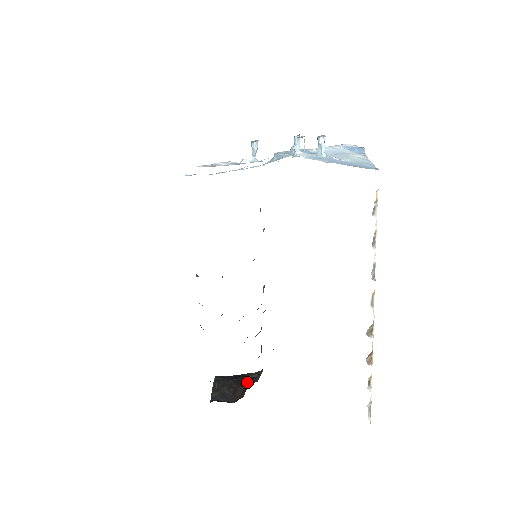
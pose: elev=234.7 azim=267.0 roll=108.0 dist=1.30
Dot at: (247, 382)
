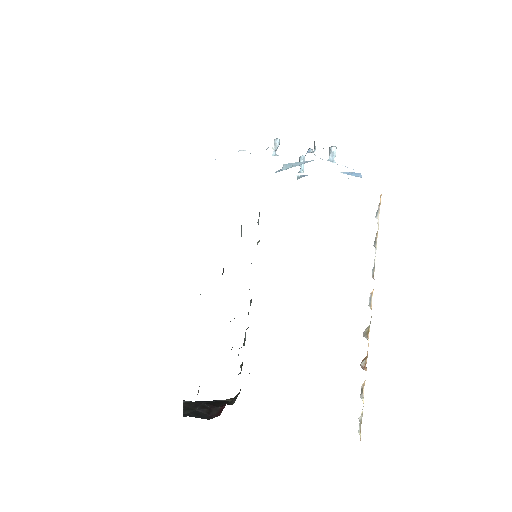
Dot at: (222, 403)
